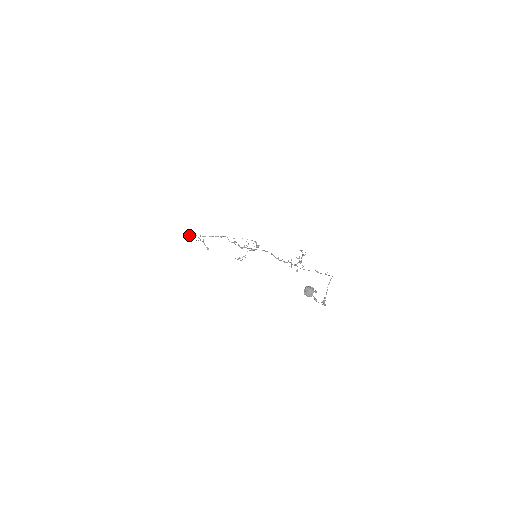
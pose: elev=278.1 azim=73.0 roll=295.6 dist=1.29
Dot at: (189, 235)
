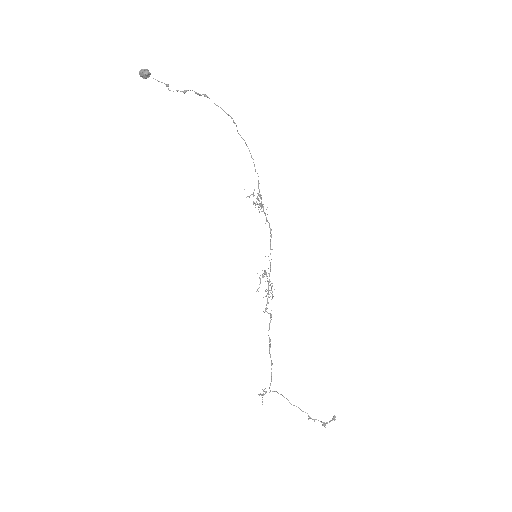
Dot at: occluded
